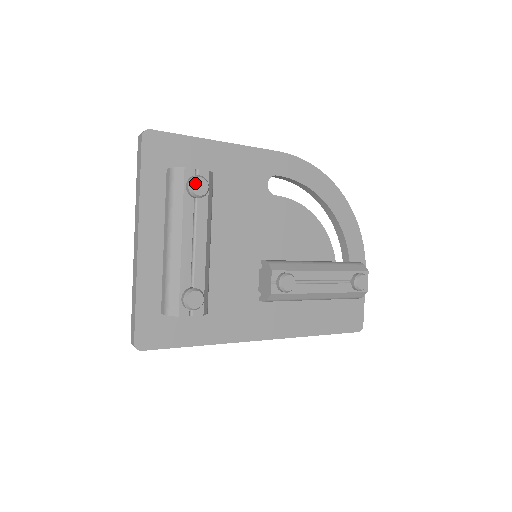
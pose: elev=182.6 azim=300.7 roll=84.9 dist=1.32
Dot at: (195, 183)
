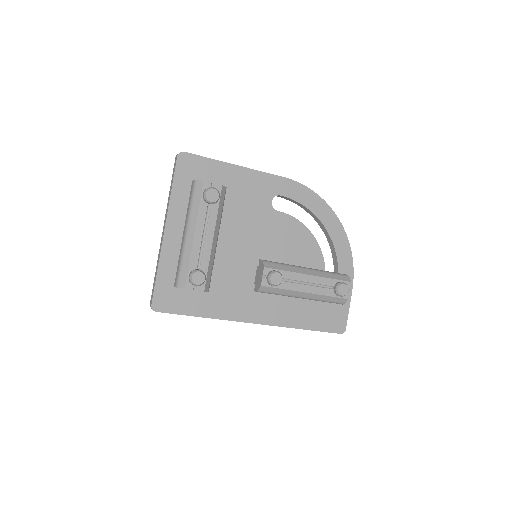
Dot at: (209, 192)
